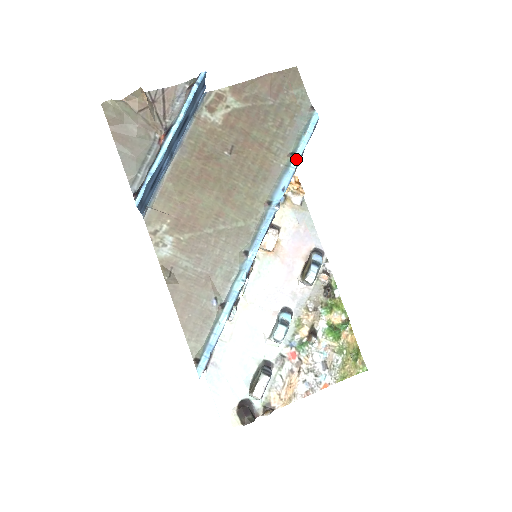
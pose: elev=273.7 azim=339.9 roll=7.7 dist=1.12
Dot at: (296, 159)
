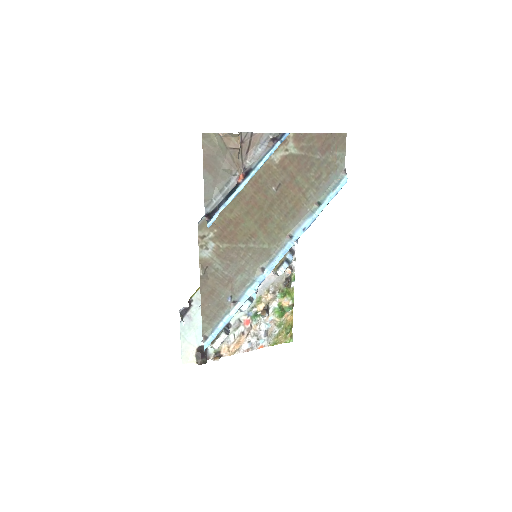
Dot at: (321, 209)
